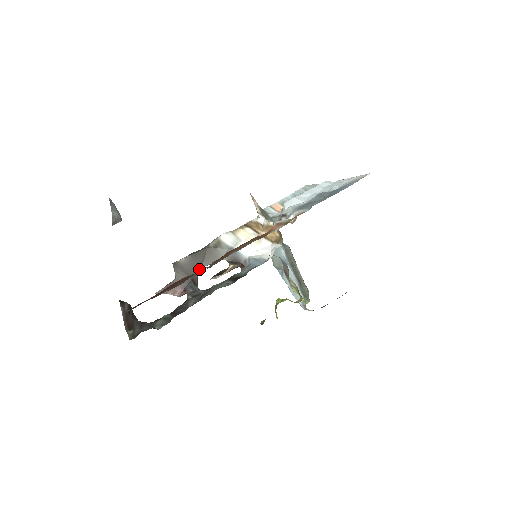
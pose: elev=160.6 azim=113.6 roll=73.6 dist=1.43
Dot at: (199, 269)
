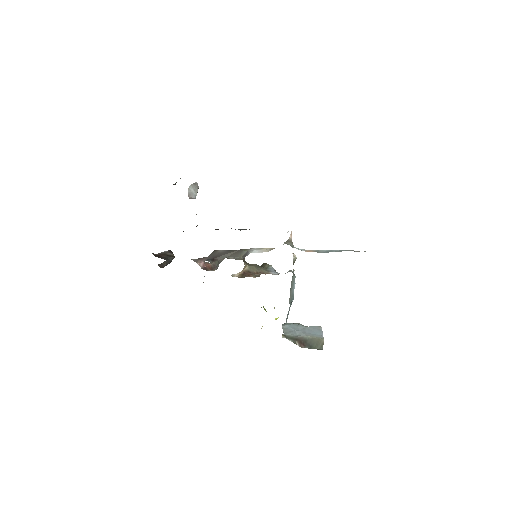
Dot at: (224, 257)
